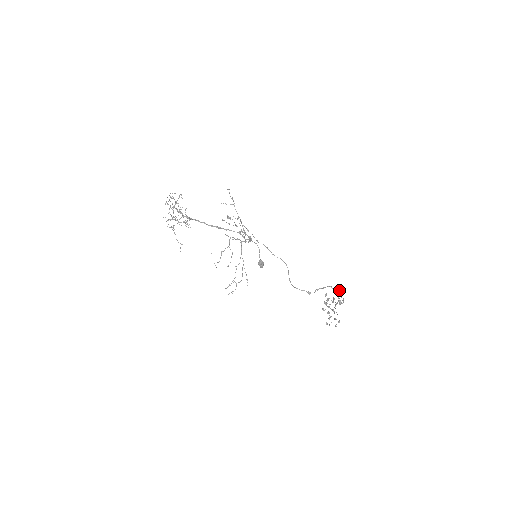
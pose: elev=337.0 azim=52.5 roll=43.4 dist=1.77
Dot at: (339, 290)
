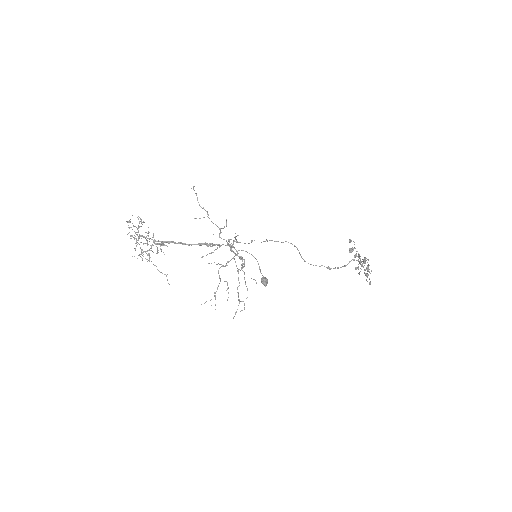
Dot at: occluded
